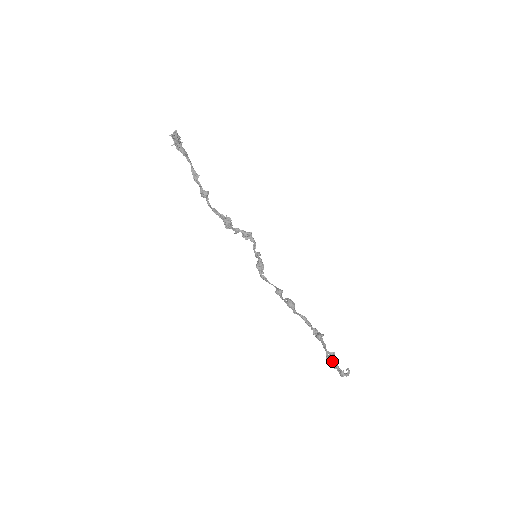
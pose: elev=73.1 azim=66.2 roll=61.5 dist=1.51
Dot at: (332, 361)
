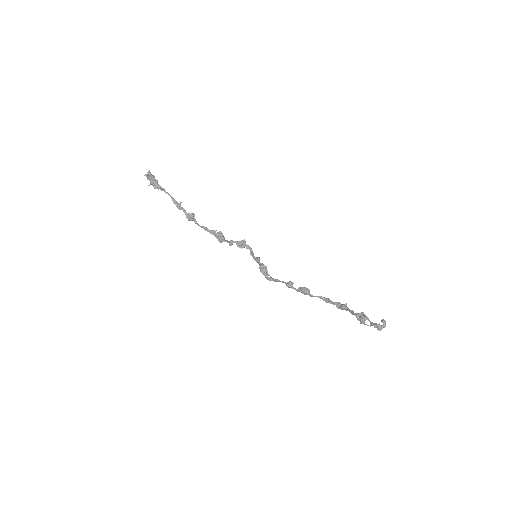
Dot at: (365, 320)
